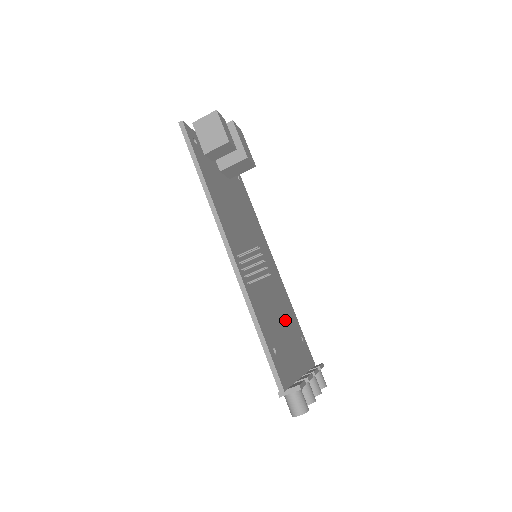
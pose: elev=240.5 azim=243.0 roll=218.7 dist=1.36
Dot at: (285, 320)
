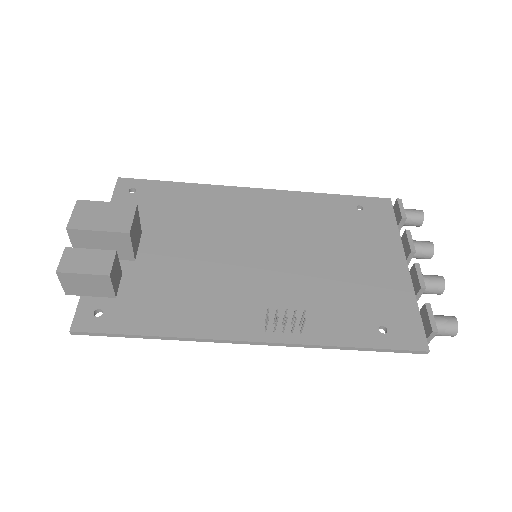
Dot at: (338, 244)
